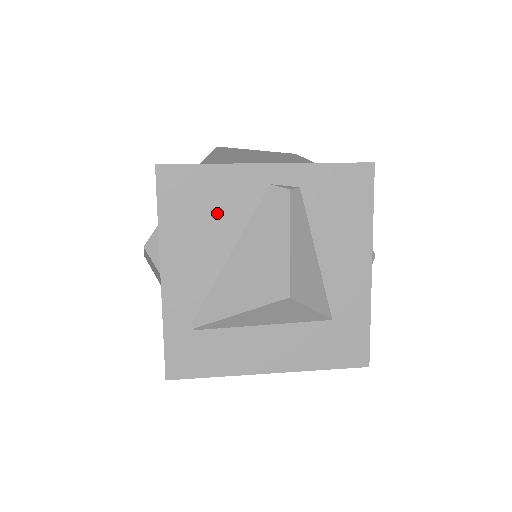
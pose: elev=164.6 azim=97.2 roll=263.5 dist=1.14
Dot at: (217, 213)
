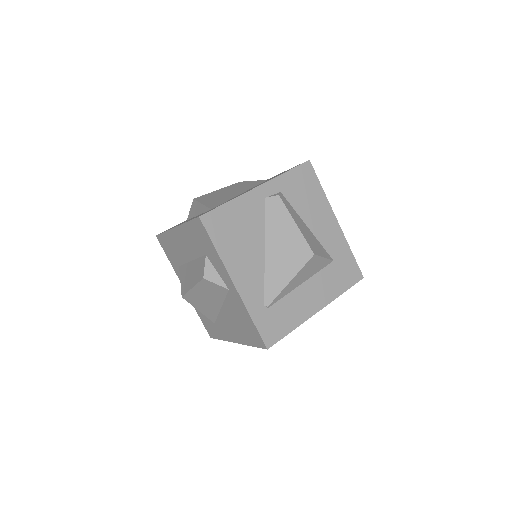
Dot at: (246, 229)
